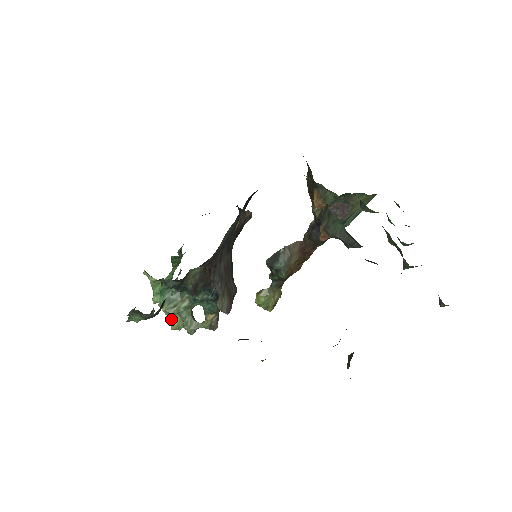
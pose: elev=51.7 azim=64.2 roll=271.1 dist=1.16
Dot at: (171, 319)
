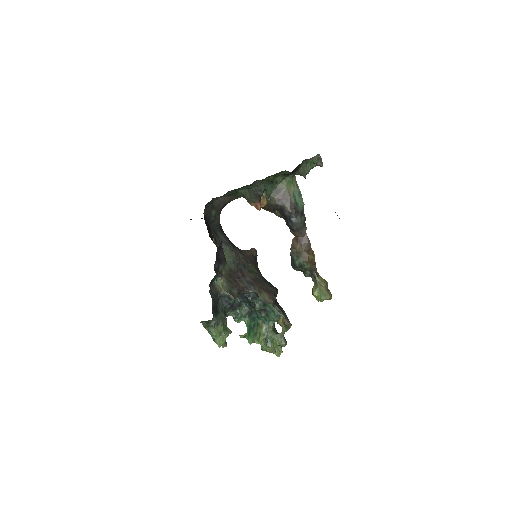
Dot at: (275, 352)
